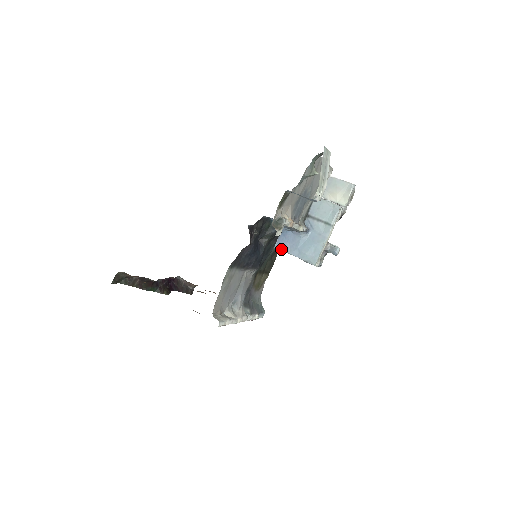
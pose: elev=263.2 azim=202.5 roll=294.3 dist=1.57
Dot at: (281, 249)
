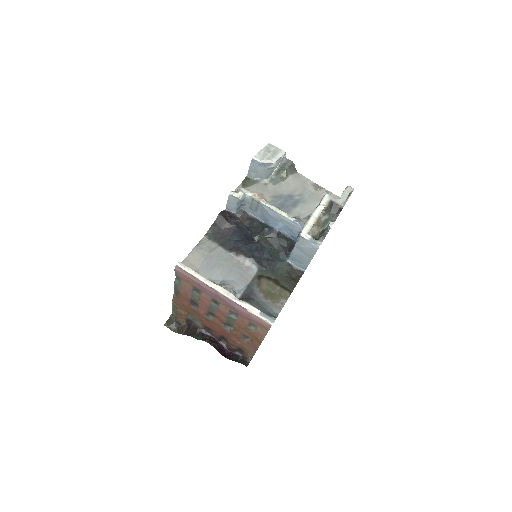
Dot at: (290, 256)
